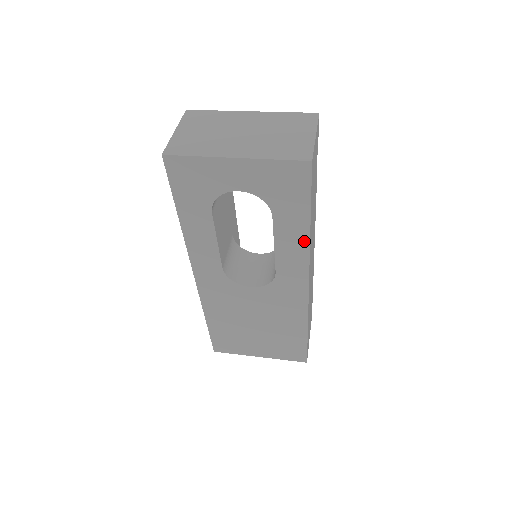
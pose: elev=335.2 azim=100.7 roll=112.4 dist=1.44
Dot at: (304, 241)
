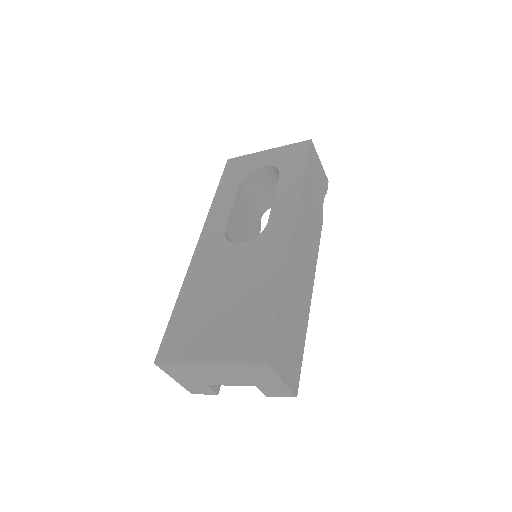
Dot at: (298, 188)
